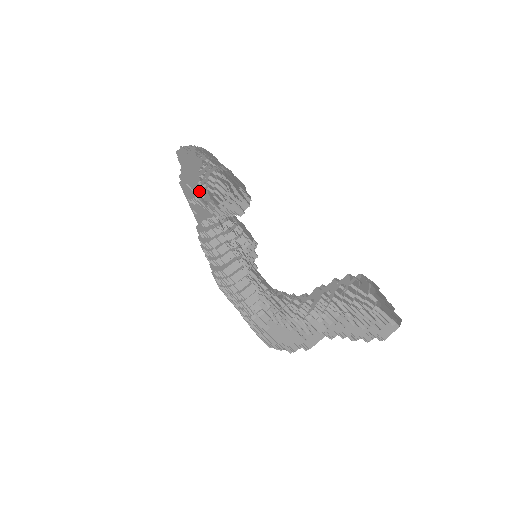
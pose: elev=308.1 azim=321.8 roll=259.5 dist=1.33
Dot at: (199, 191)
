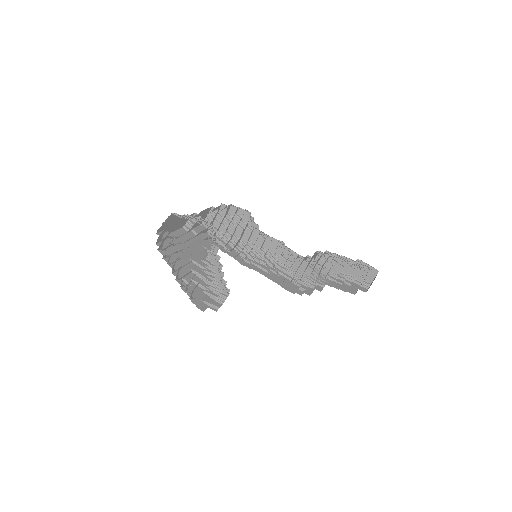
Dot at: occluded
